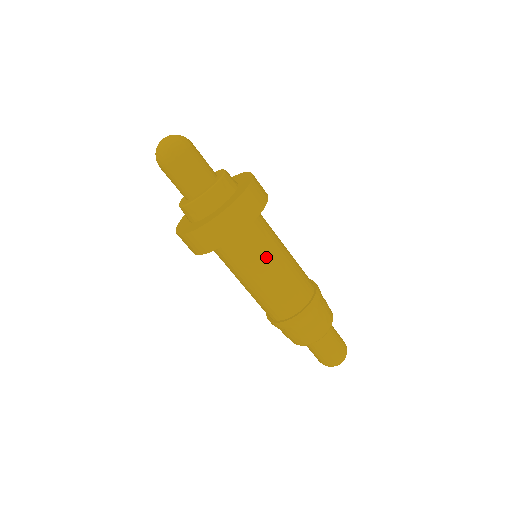
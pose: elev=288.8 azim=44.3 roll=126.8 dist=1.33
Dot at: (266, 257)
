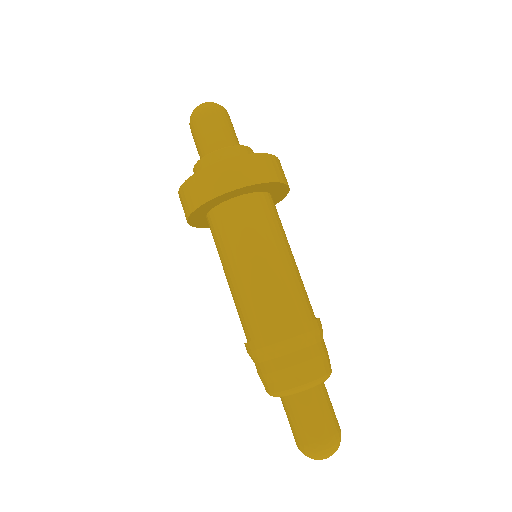
Dot at: (260, 242)
